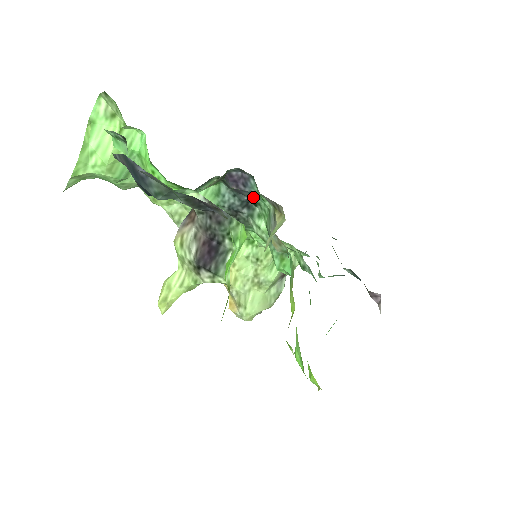
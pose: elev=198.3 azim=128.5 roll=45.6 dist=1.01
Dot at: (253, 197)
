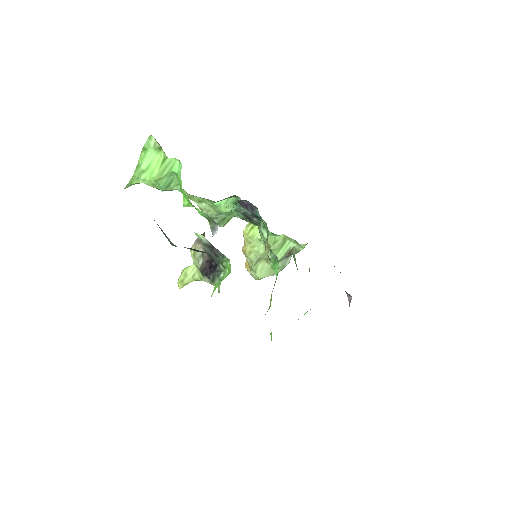
Dot at: occluded
